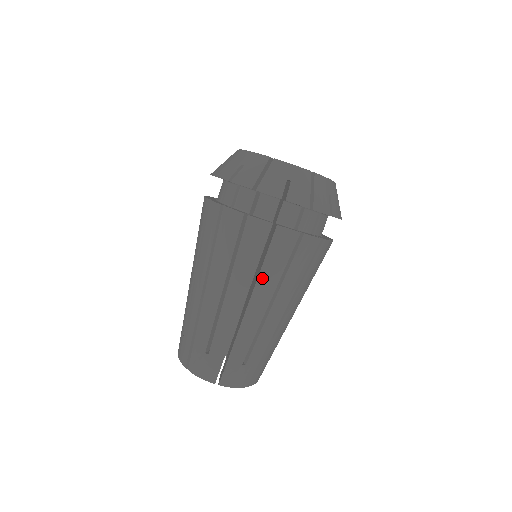
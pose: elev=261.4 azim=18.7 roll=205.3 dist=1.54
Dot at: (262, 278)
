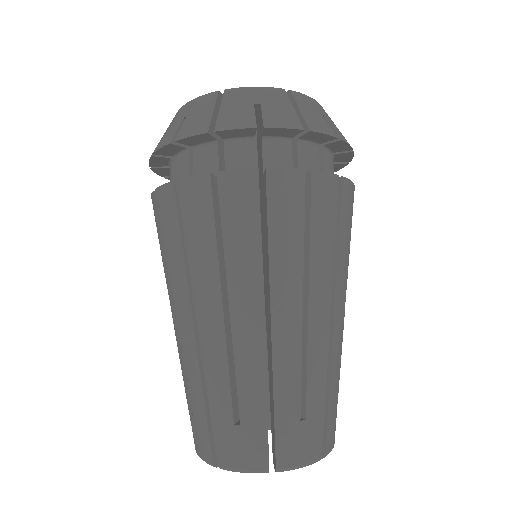
Dot at: (340, 261)
